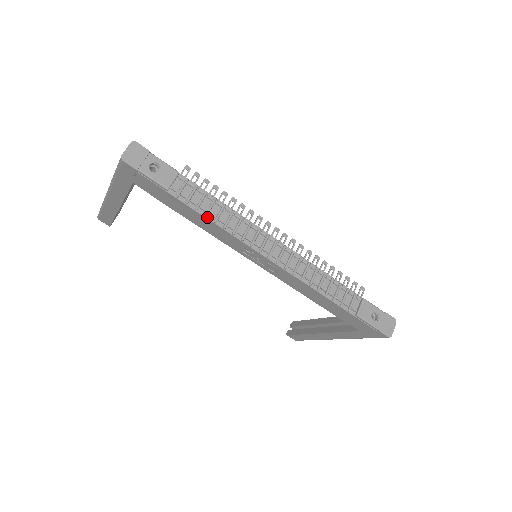
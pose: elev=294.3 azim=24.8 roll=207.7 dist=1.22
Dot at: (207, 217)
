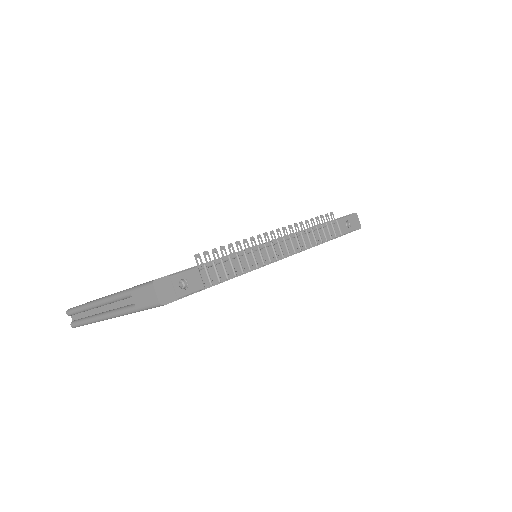
Dot at: (236, 276)
